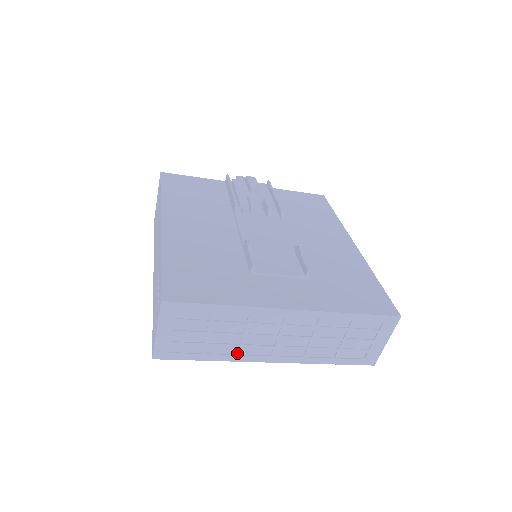
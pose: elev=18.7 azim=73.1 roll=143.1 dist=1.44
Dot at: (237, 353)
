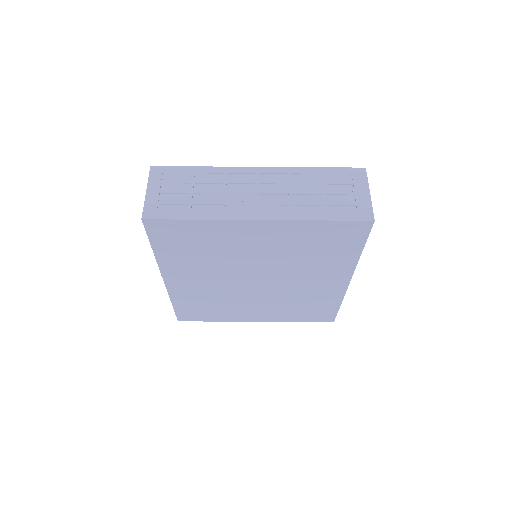
Dot at: (221, 211)
